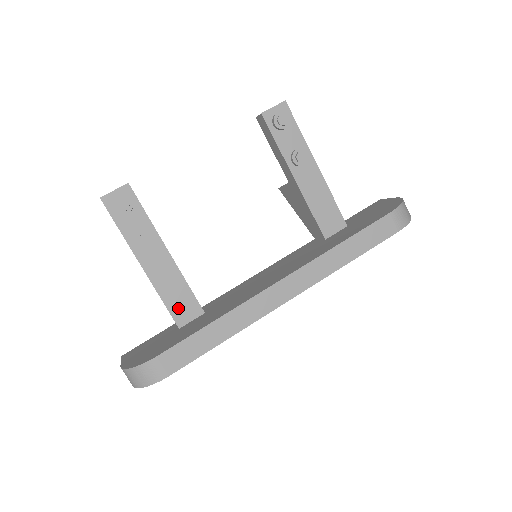
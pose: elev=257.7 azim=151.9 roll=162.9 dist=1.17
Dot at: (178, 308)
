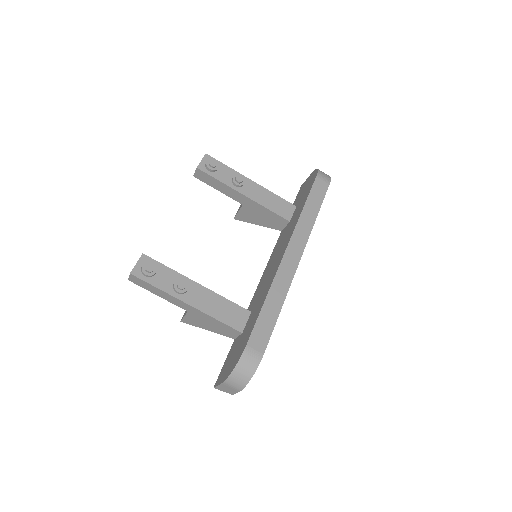
Dot at: (232, 319)
